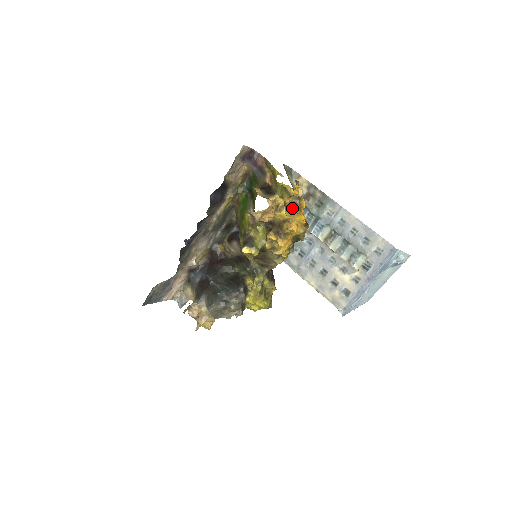
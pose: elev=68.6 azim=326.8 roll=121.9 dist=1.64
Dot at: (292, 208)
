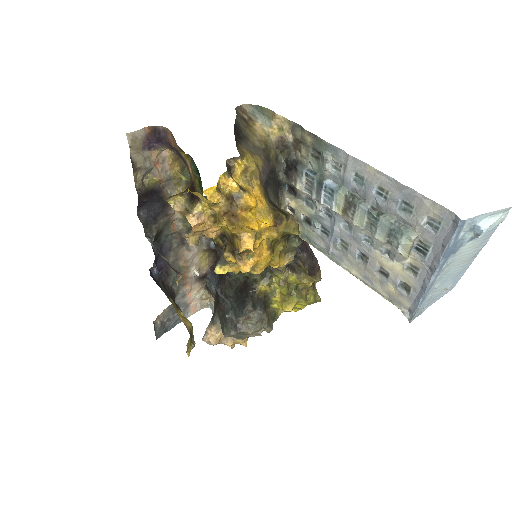
Dot at: (227, 220)
